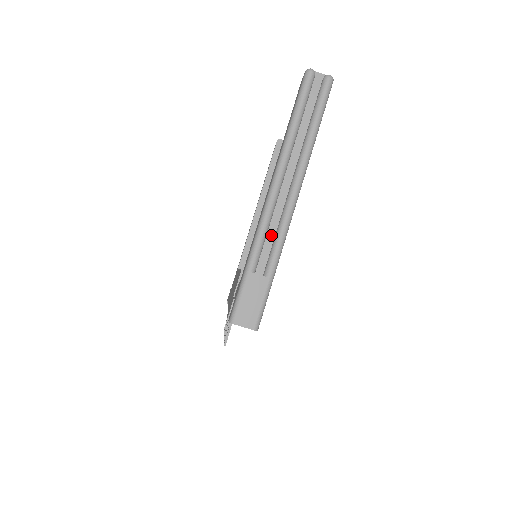
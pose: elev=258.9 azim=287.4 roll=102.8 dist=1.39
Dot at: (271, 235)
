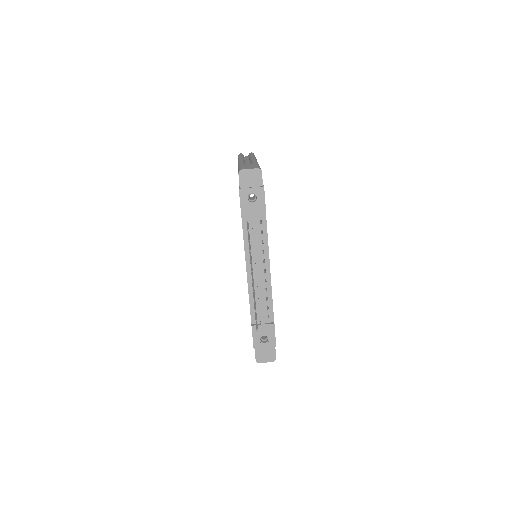
Dot at: occluded
